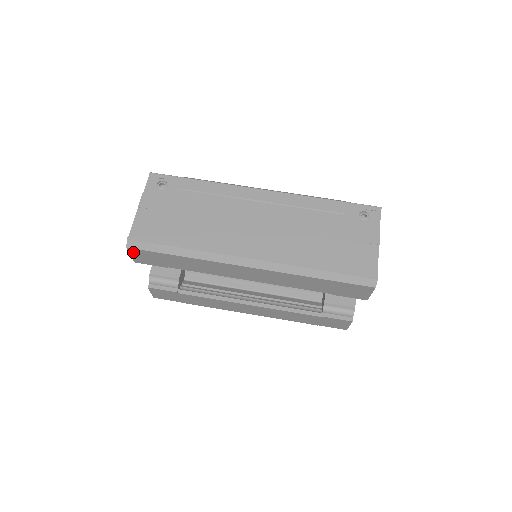
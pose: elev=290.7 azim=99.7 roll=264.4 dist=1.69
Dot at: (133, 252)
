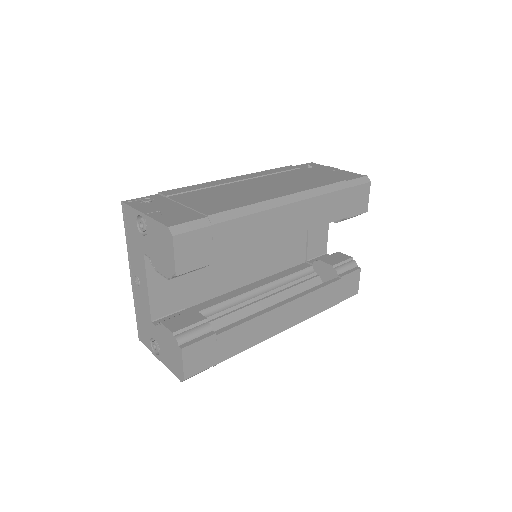
Dot at: (178, 245)
